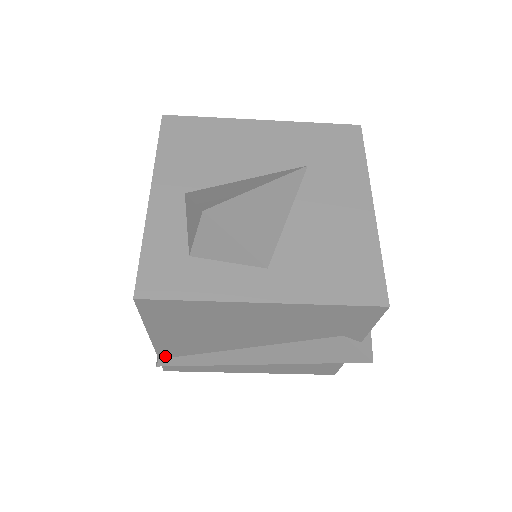
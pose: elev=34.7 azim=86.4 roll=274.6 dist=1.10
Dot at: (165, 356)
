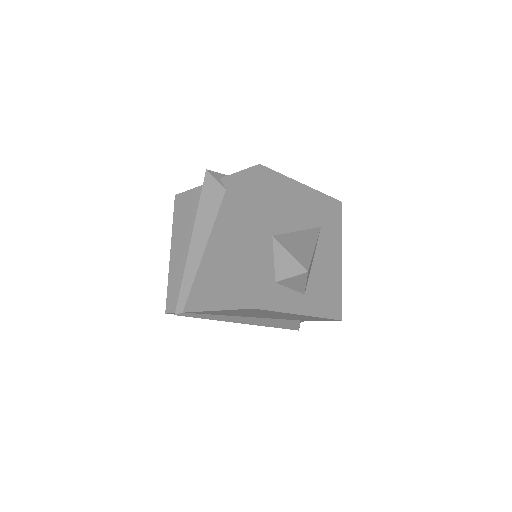
Dot at: (191, 313)
